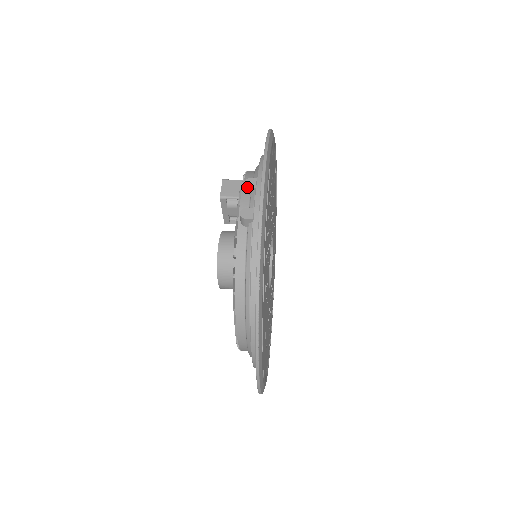
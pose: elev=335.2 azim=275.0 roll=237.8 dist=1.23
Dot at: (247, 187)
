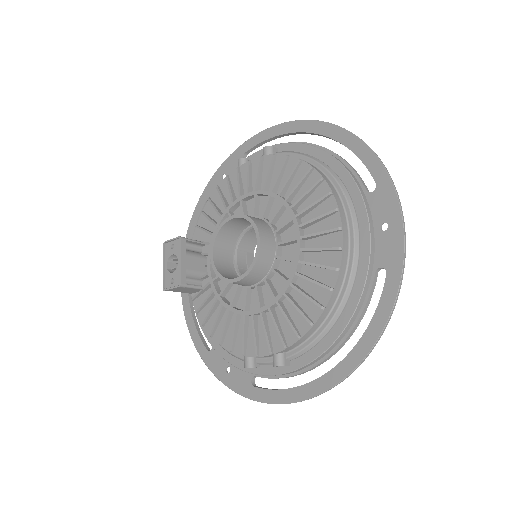
Dot at: (245, 158)
